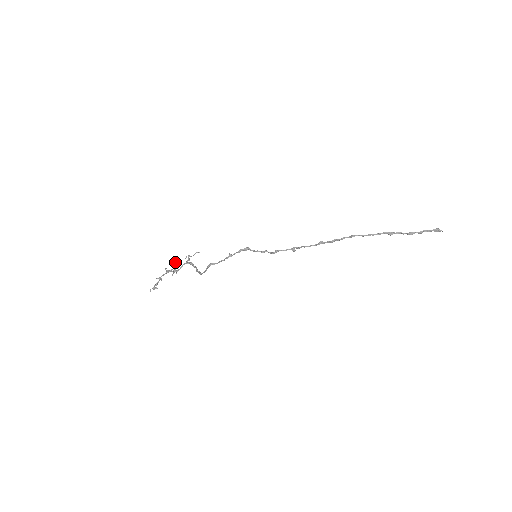
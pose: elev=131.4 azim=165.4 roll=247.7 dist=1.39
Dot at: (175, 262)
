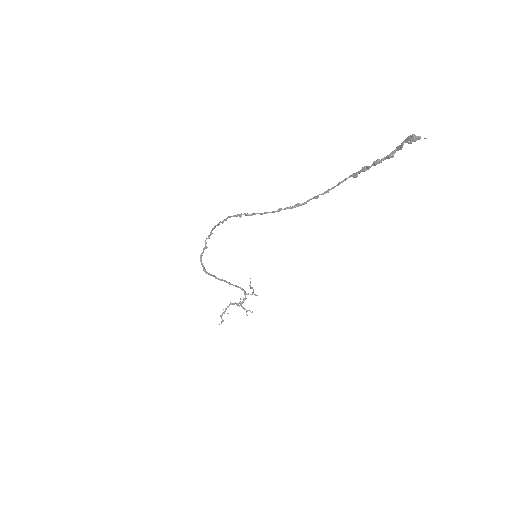
Dot at: occluded
